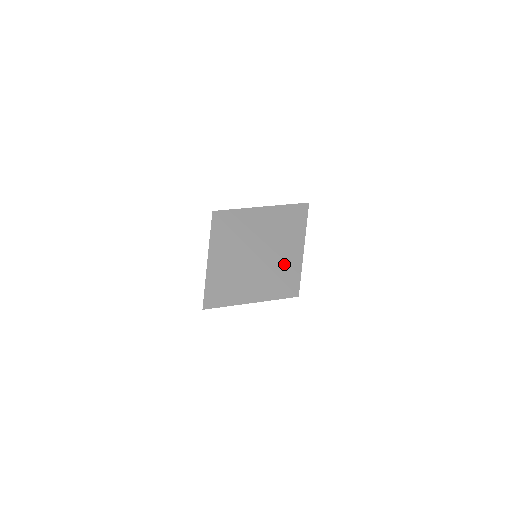
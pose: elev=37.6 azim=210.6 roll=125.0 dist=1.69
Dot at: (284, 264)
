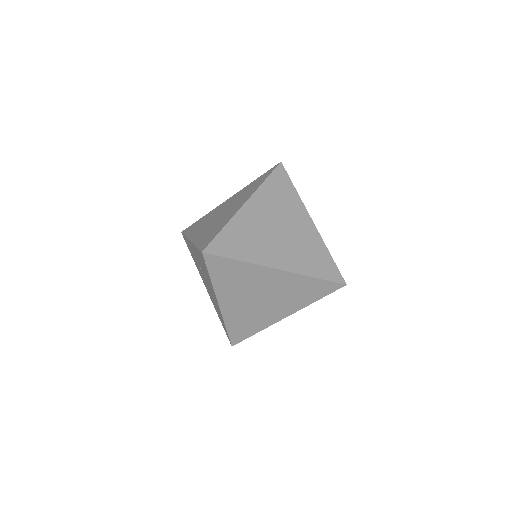
Dot at: (310, 258)
